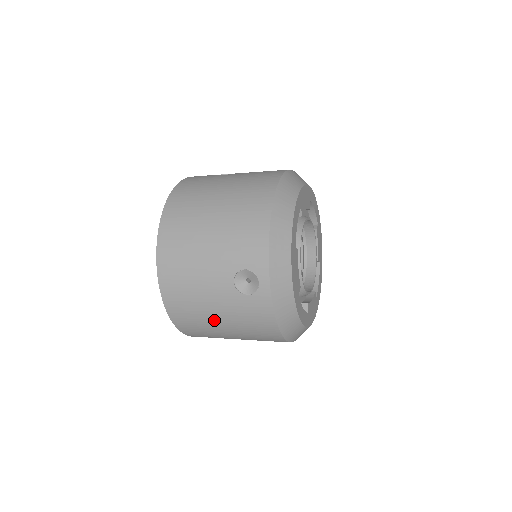
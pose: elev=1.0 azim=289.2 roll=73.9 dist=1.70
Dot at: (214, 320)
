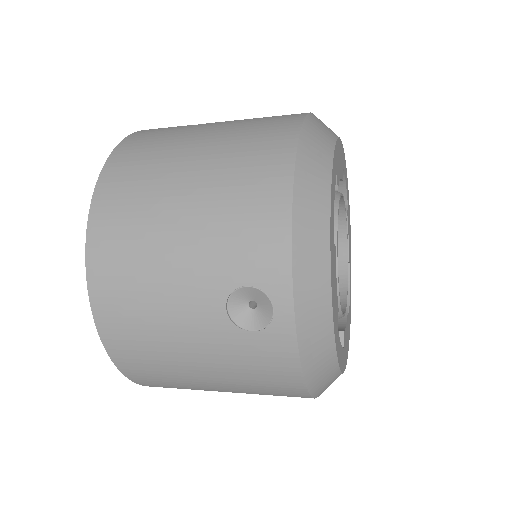
Dot at: (191, 370)
